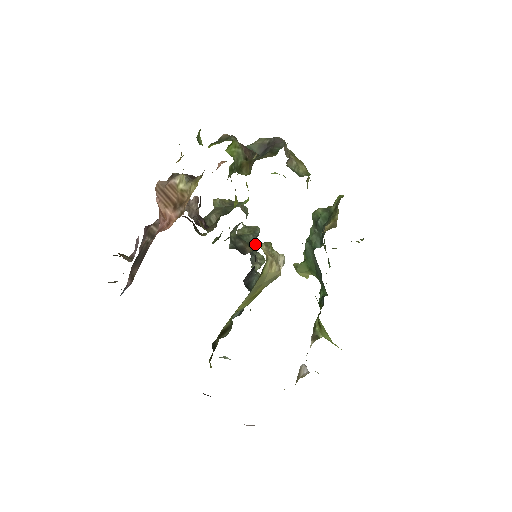
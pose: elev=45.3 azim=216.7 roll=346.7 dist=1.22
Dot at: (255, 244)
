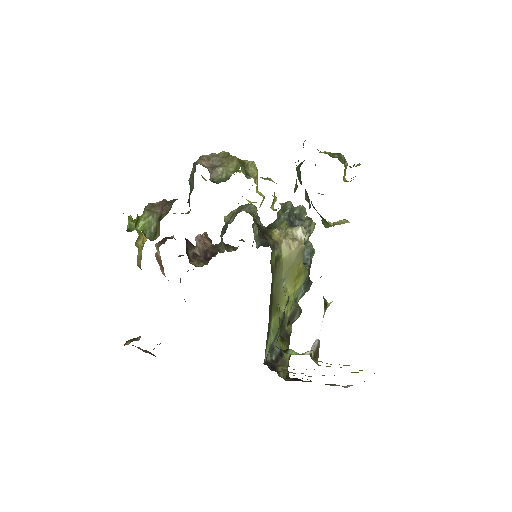
Dot at: (302, 213)
